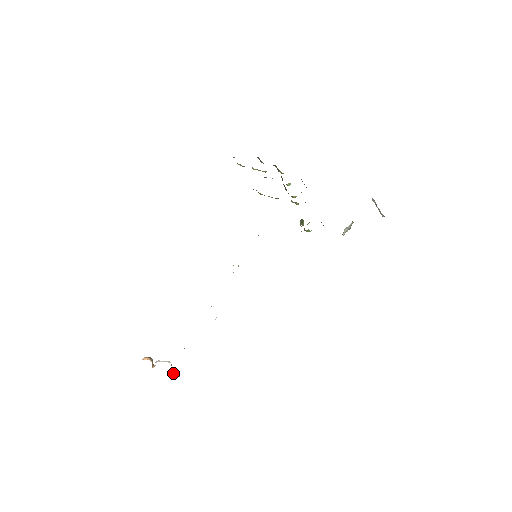
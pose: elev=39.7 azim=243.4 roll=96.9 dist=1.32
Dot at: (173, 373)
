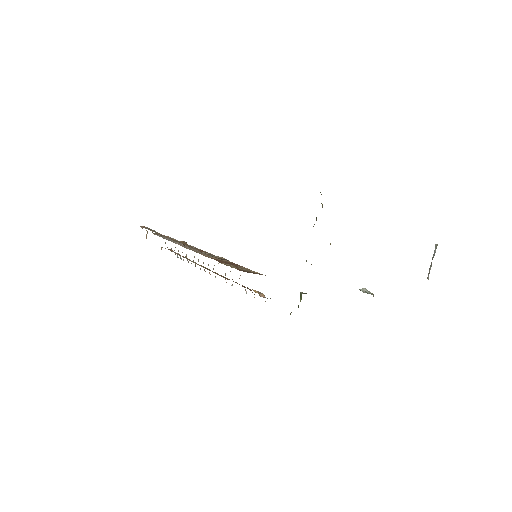
Dot at: occluded
